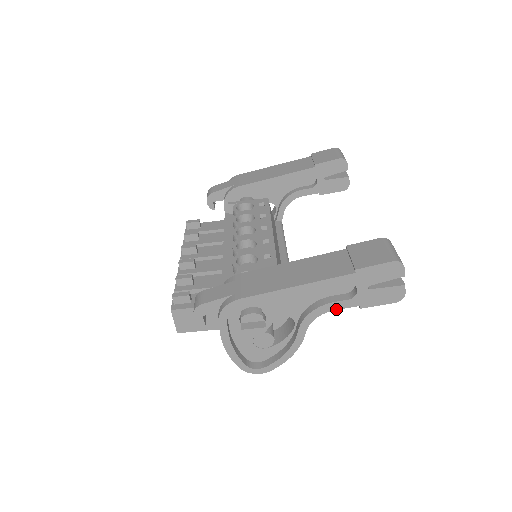
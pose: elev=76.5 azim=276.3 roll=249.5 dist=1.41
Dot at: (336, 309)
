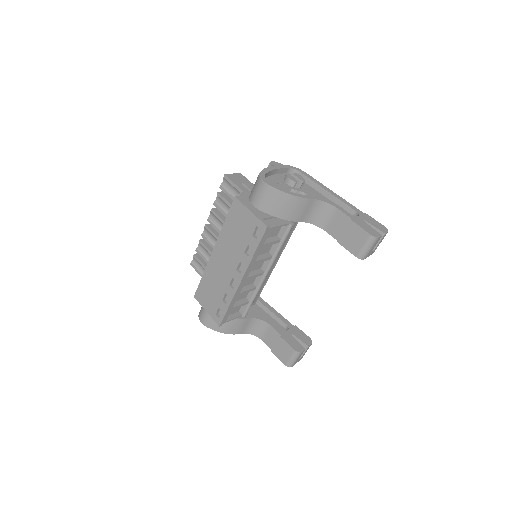
Dot at: (340, 210)
